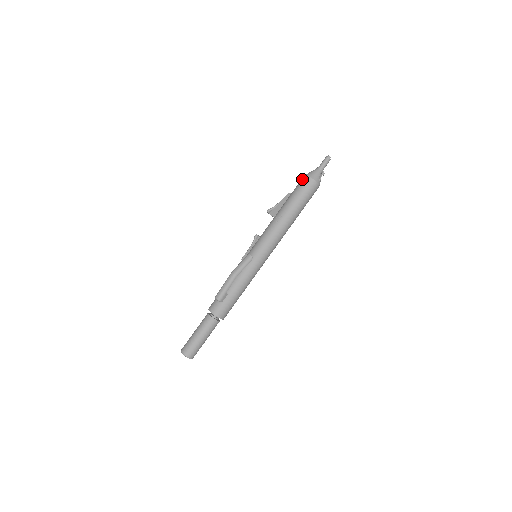
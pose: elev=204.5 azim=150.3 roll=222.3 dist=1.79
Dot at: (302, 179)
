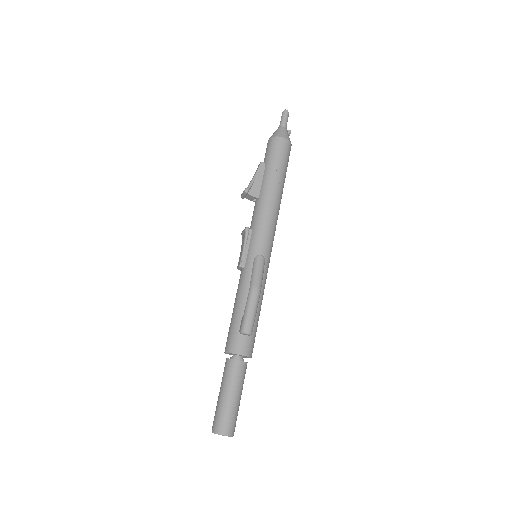
Dot at: (276, 142)
